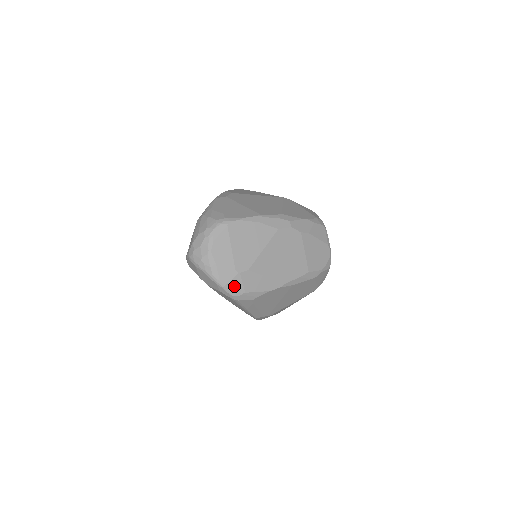
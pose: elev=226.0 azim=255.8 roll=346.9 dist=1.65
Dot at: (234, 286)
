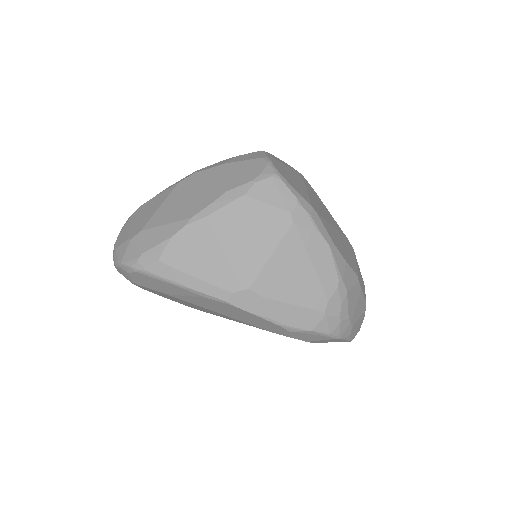
Dot at: (130, 255)
